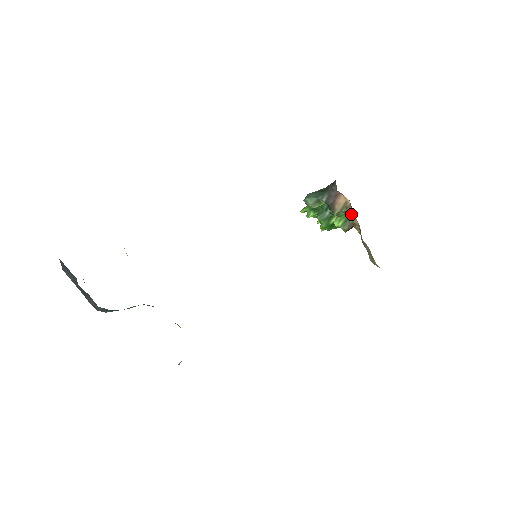
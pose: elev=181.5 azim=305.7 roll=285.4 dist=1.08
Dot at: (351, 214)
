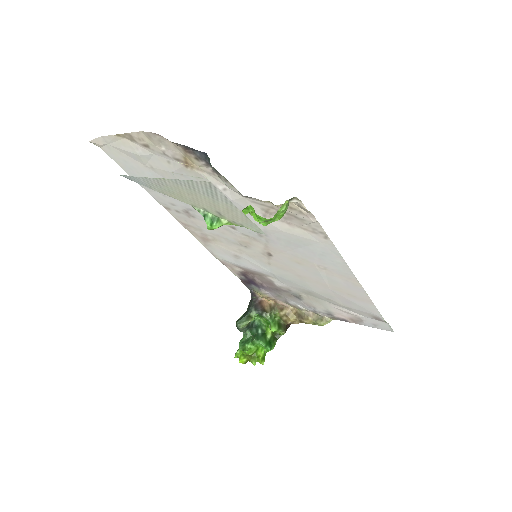
Dot at: (280, 310)
